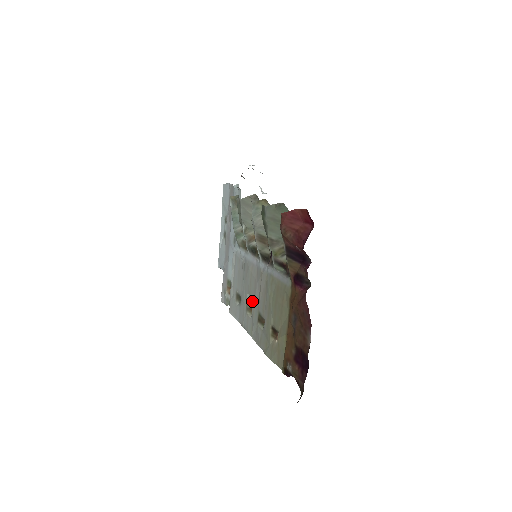
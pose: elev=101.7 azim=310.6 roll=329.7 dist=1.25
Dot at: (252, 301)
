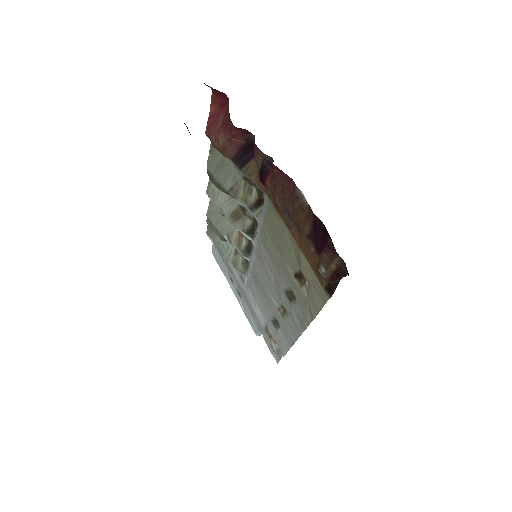
Dot at: (277, 296)
